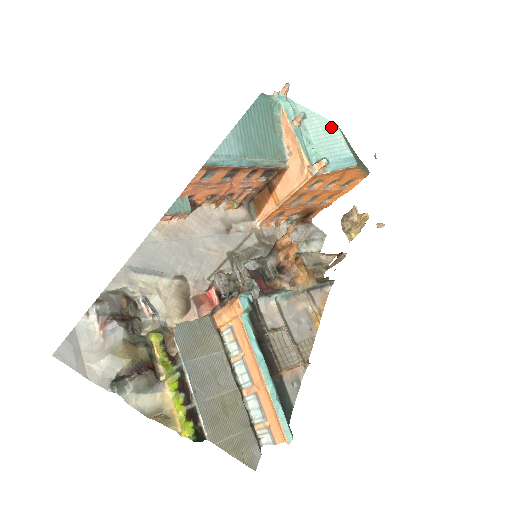
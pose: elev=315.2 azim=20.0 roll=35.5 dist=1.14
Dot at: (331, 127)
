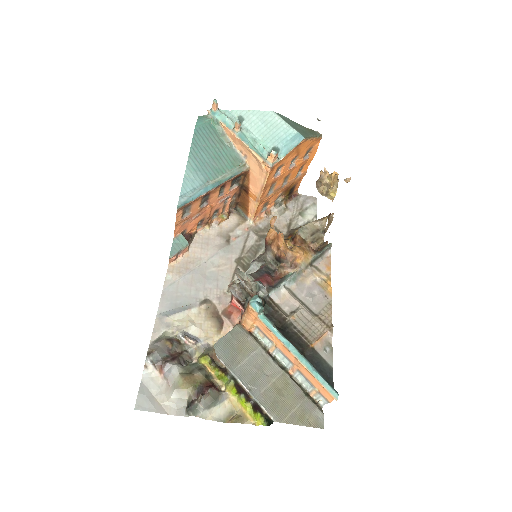
Dot at: (268, 116)
